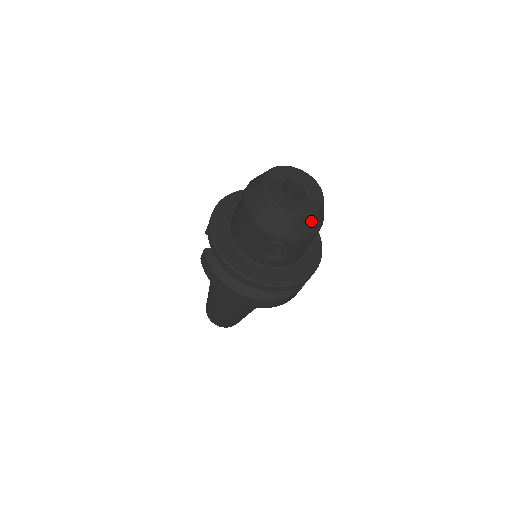
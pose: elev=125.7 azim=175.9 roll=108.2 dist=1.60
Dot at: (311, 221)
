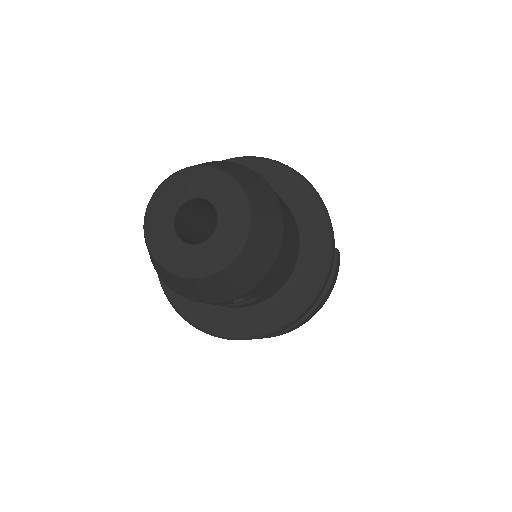
Dot at: (248, 258)
